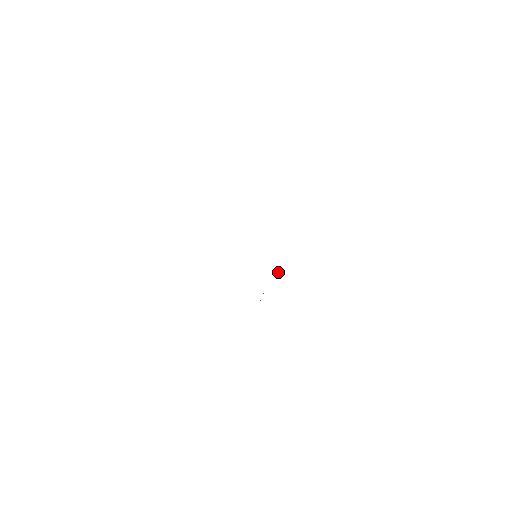
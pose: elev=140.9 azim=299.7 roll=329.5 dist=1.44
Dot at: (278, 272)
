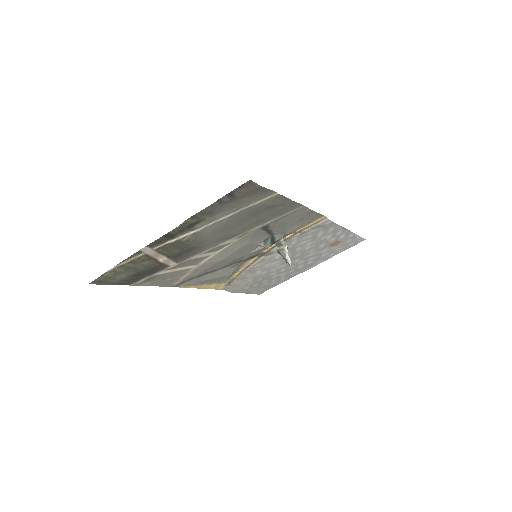
Dot at: (288, 261)
